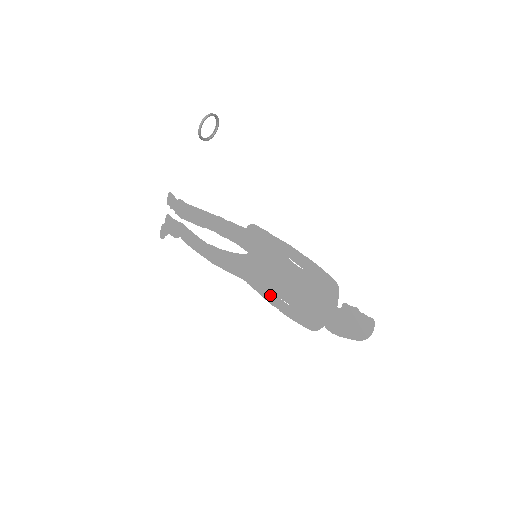
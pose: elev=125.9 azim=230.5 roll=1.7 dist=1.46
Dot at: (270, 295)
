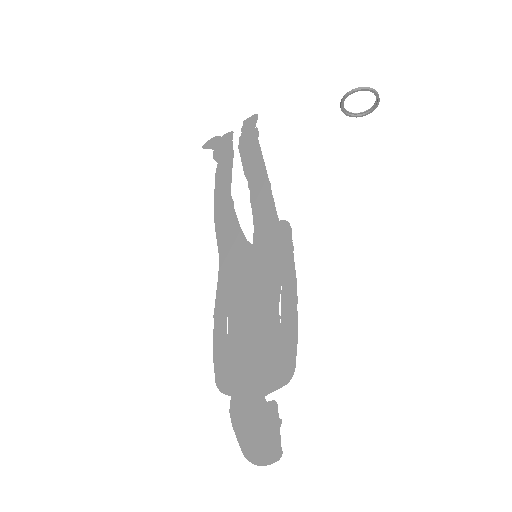
Dot at: (223, 305)
